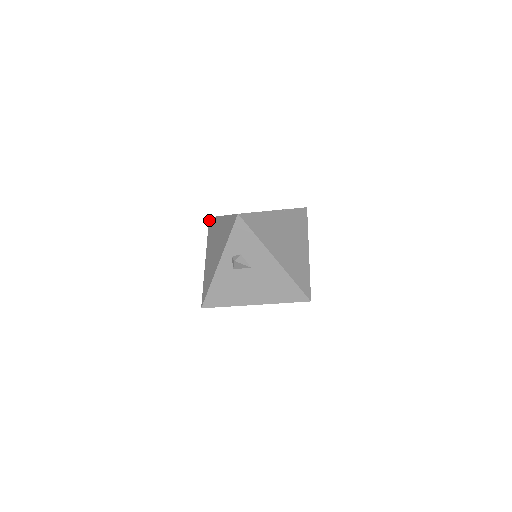
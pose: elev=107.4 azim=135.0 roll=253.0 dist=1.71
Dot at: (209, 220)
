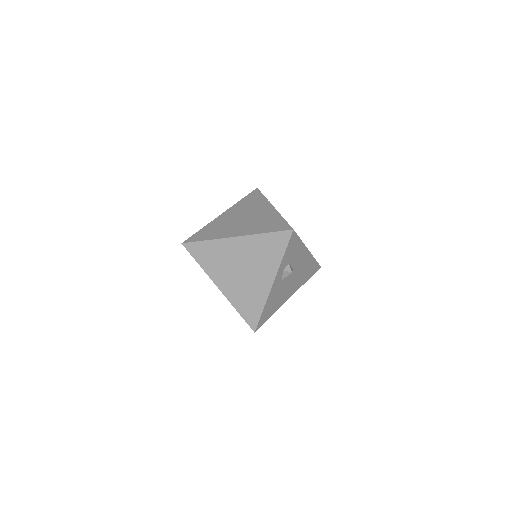
Dot at: (186, 246)
